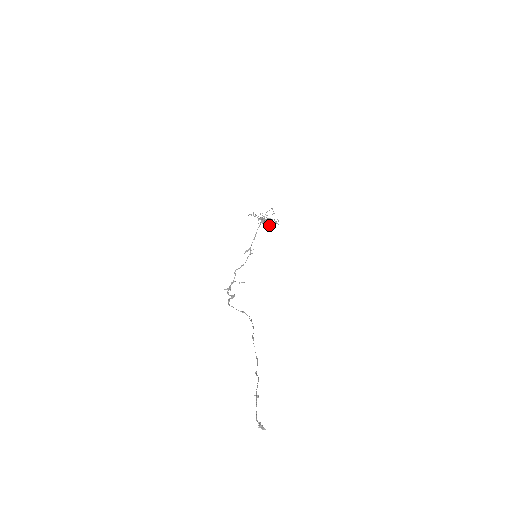
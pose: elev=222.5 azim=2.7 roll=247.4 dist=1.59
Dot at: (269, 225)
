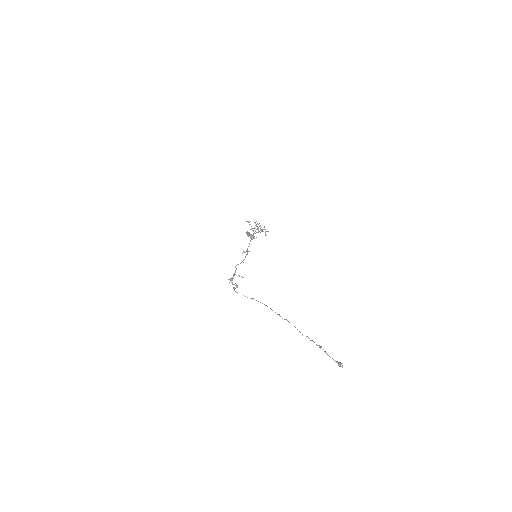
Dot at: (254, 238)
